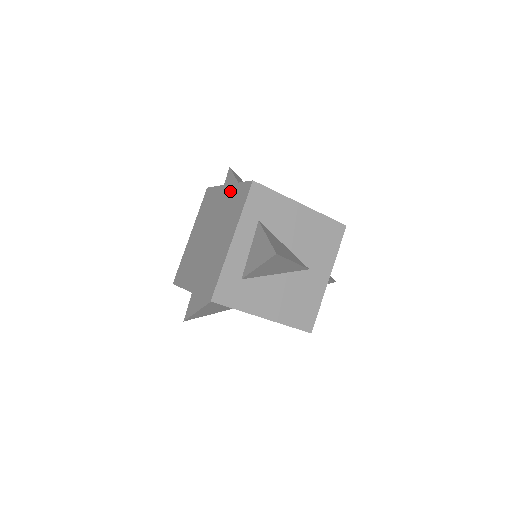
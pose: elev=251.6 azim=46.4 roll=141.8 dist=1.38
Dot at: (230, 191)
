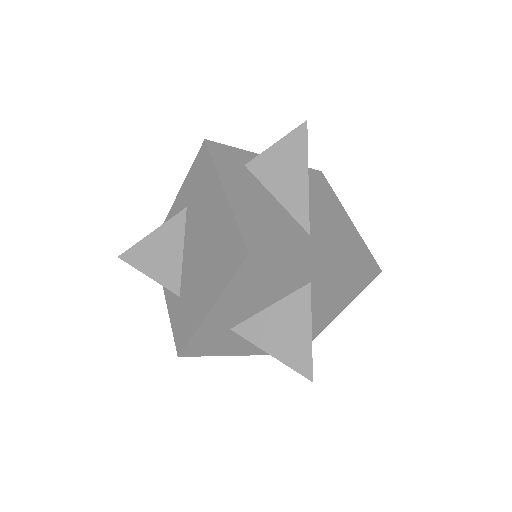
Dot at: occluded
